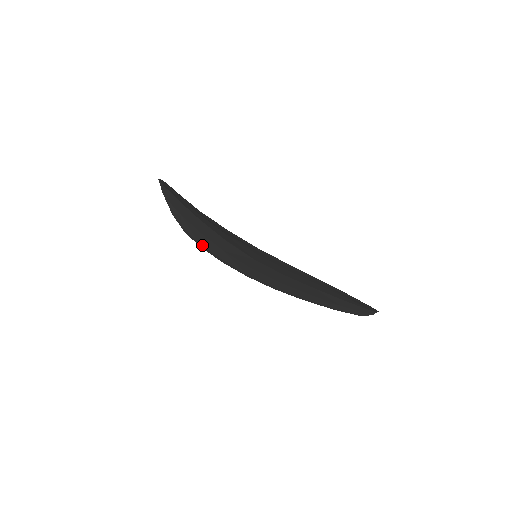
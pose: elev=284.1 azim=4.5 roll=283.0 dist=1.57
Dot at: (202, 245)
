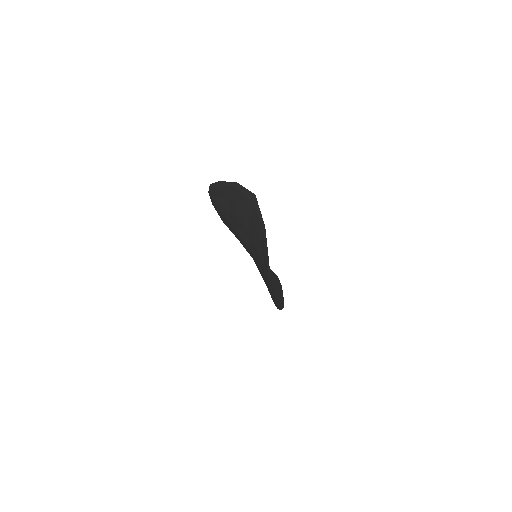
Dot at: (214, 199)
